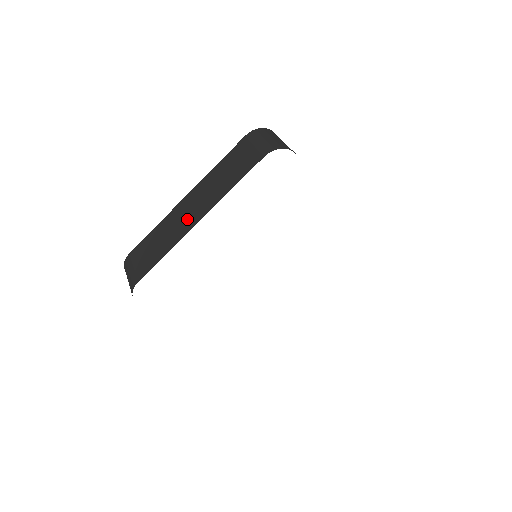
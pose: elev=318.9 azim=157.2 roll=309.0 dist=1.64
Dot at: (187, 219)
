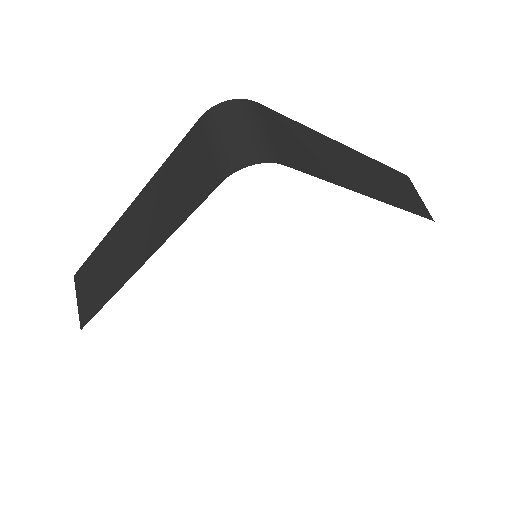
Dot at: (128, 254)
